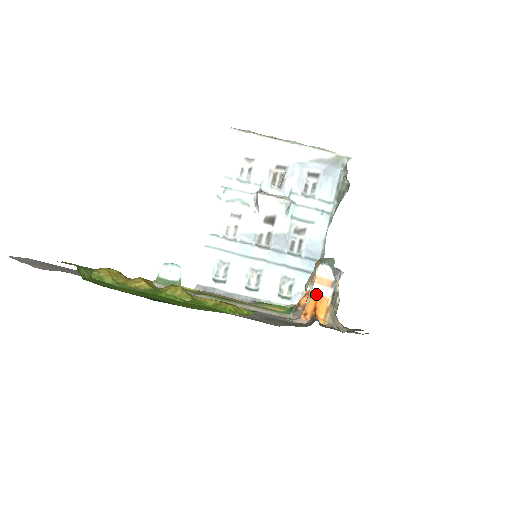
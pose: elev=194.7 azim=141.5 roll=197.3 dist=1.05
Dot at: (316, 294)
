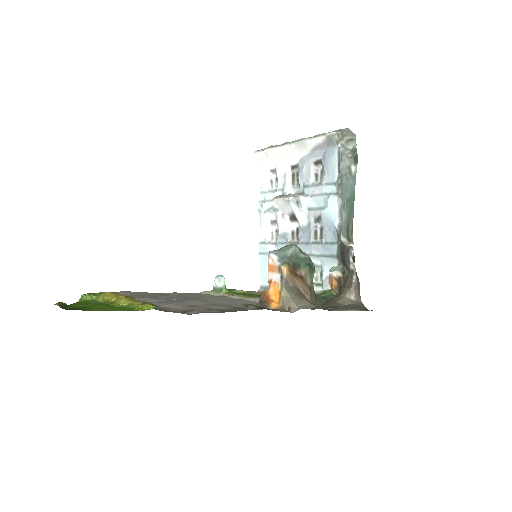
Dot at: (269, 281)
